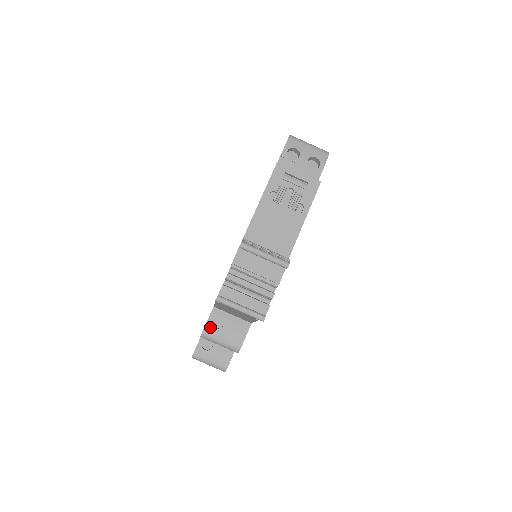
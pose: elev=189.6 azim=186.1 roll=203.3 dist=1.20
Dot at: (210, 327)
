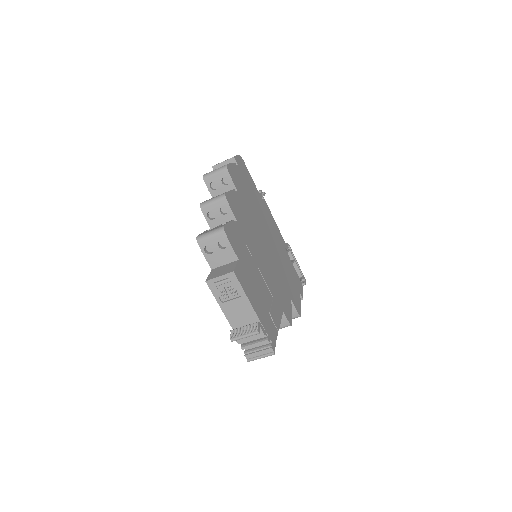
Dot at: occluded
